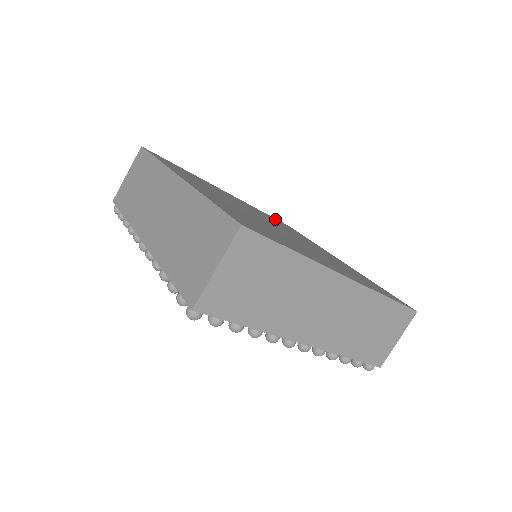
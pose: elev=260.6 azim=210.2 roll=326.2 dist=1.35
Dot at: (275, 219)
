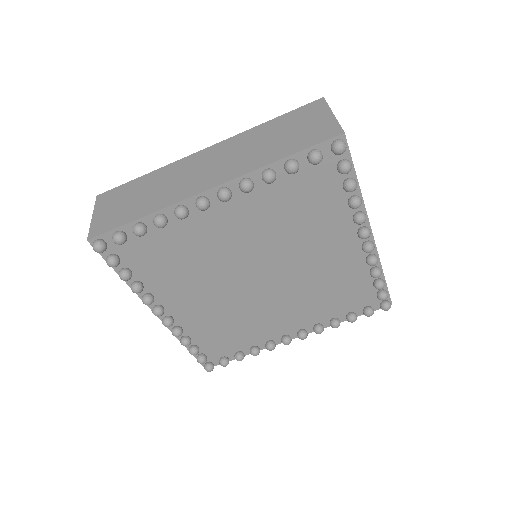
Dot at: occluded
